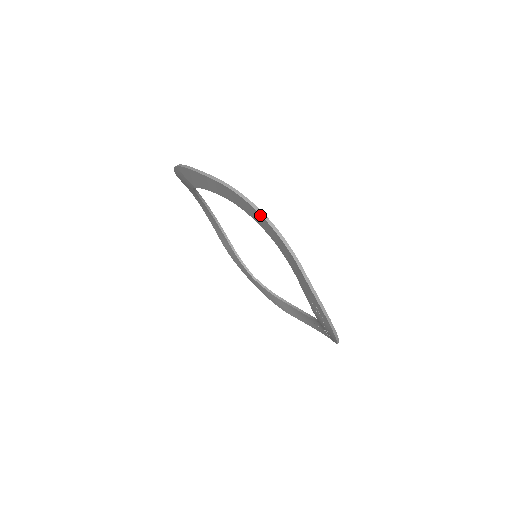
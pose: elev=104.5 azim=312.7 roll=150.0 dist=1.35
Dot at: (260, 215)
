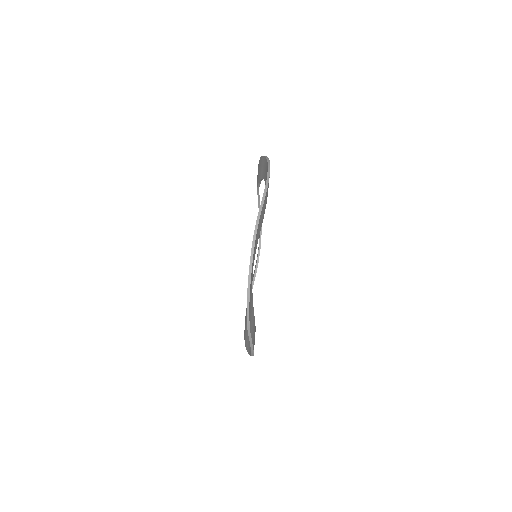
Dot at: (268, 171)
